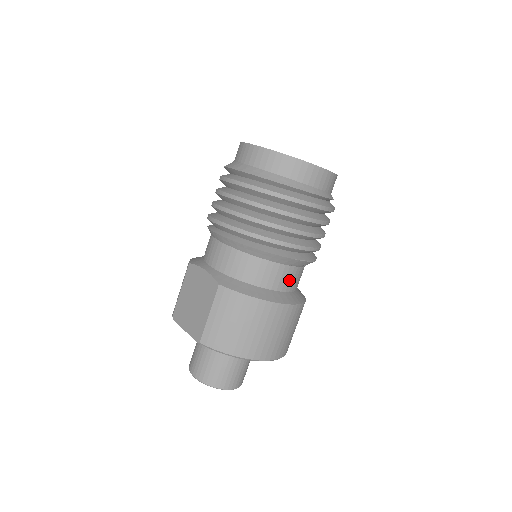
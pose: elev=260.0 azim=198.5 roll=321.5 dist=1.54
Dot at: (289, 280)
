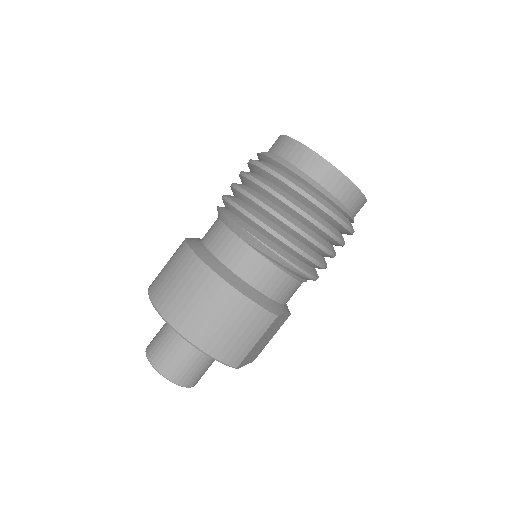
Dot at: (240, 260)
